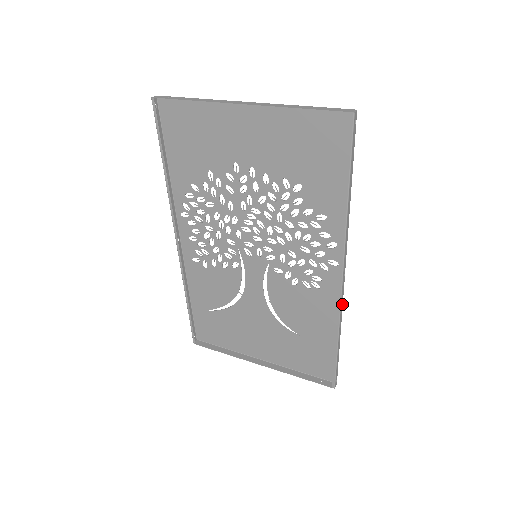
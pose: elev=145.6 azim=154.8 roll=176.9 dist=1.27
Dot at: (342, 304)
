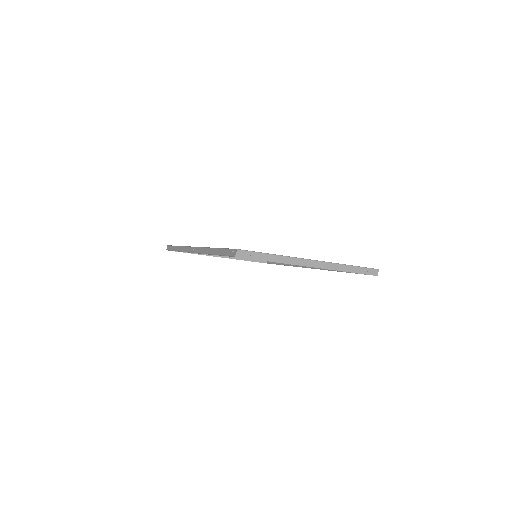
Dot at: occluded
